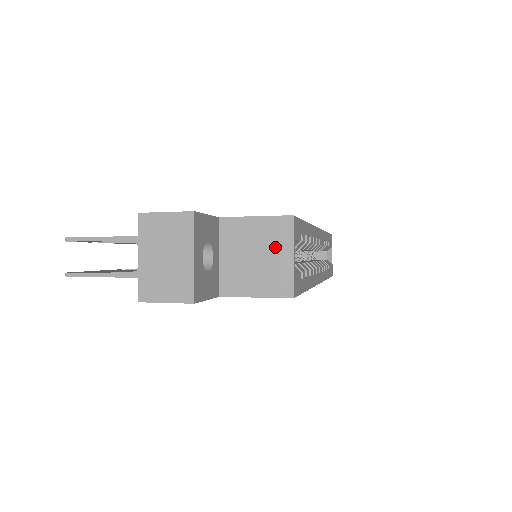
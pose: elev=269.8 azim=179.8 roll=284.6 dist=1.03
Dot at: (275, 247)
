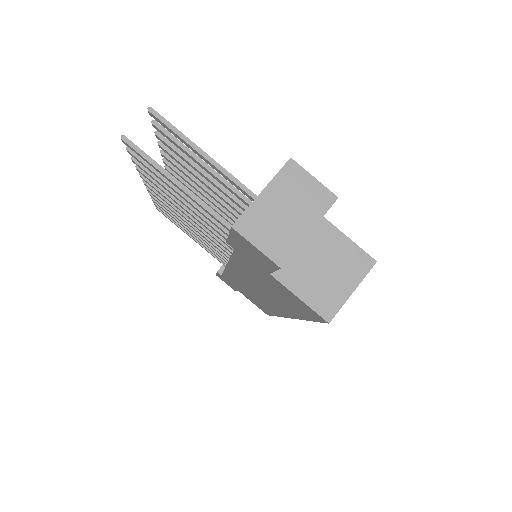
Dot at: (345, 273)
